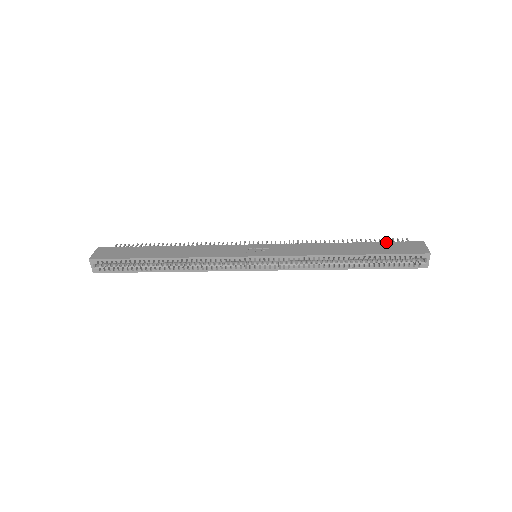
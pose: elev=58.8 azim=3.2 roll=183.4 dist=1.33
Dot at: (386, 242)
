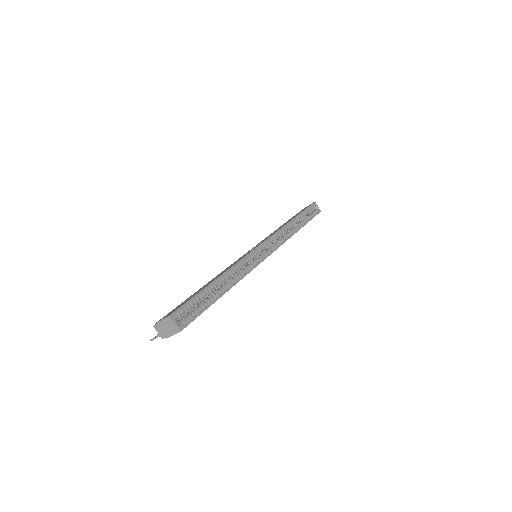
Dot at: occluded
